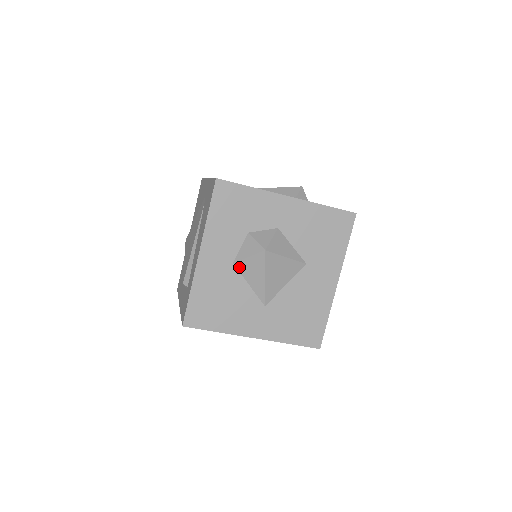
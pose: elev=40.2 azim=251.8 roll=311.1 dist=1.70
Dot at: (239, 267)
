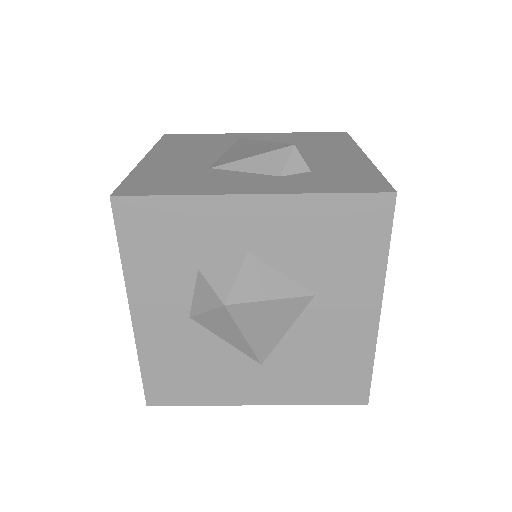
Dot at: (200, 322)
